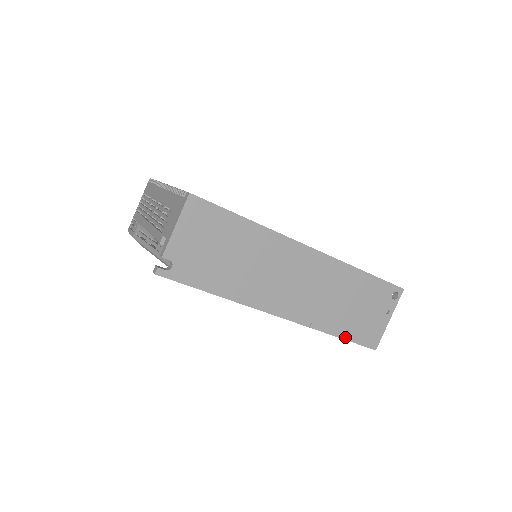
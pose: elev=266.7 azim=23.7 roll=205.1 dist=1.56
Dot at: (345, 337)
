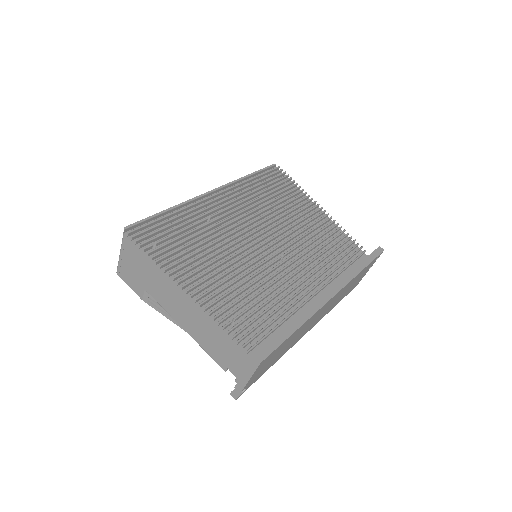
Dot at: occluded
